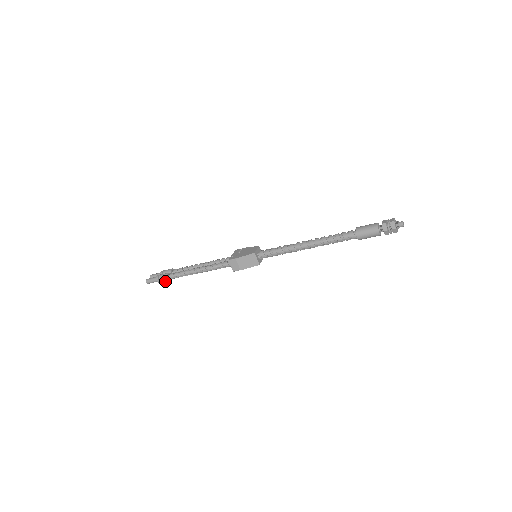
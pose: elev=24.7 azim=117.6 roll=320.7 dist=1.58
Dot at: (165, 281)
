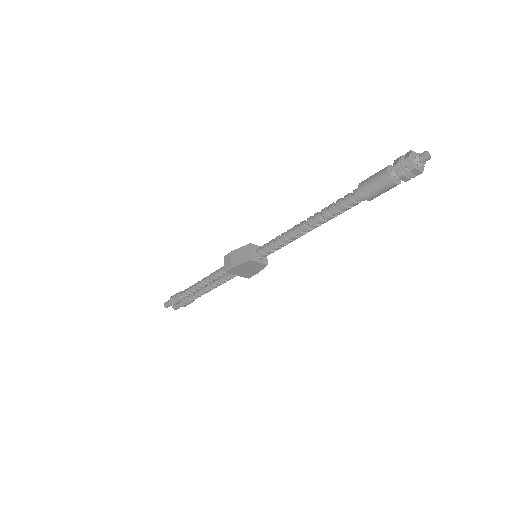
Dot at: (176, 300)
